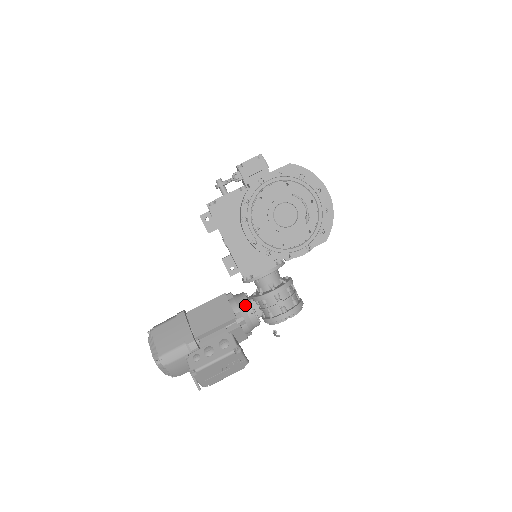
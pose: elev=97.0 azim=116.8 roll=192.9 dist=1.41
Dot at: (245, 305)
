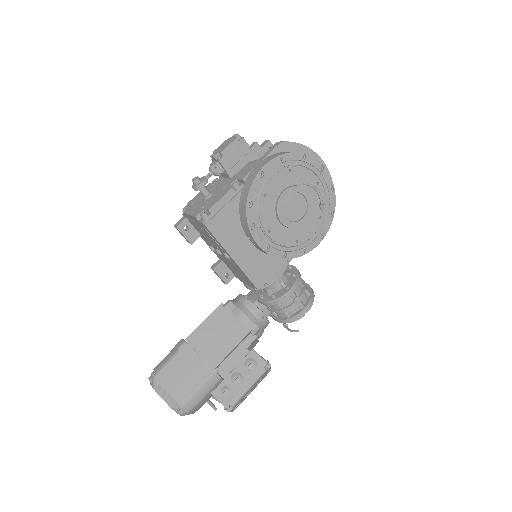
Dot at: (254, 312)
